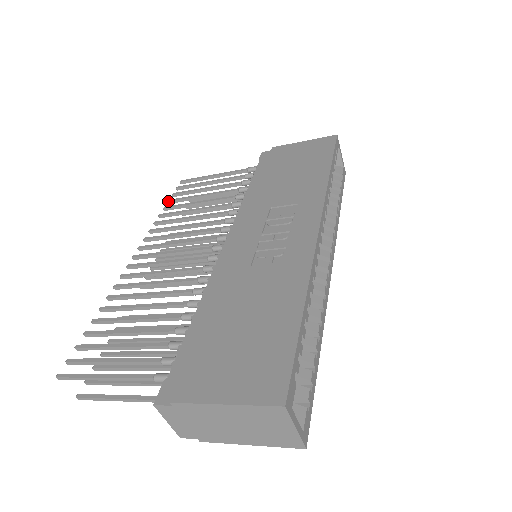
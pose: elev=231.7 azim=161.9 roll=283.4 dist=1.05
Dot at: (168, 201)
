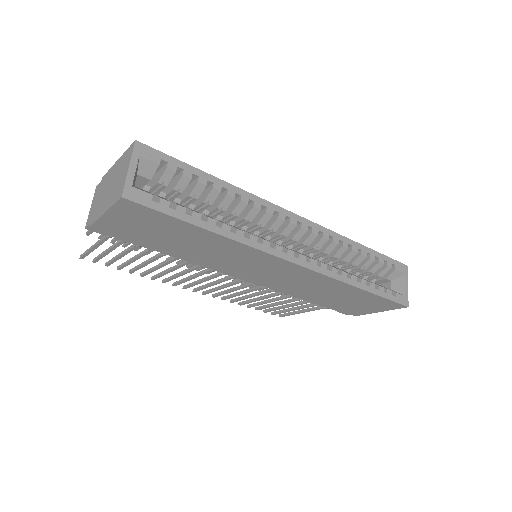
Dot at: occluded
